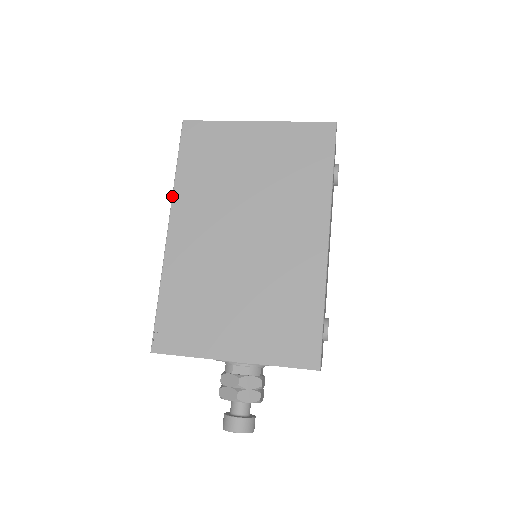
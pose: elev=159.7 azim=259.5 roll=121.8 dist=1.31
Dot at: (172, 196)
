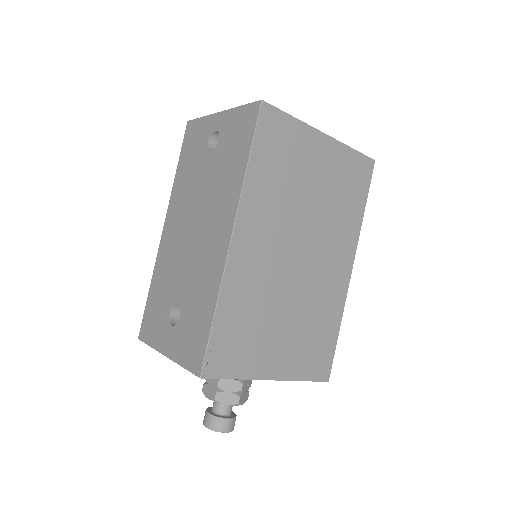
Dot at: (241, 195)
